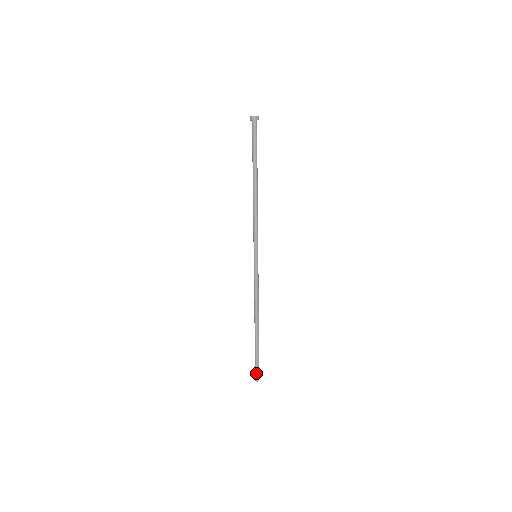
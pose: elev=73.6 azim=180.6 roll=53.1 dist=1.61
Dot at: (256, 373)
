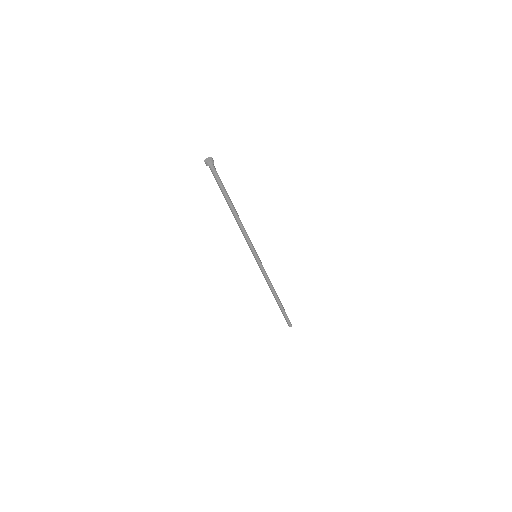
Dot at: (287, 323)
